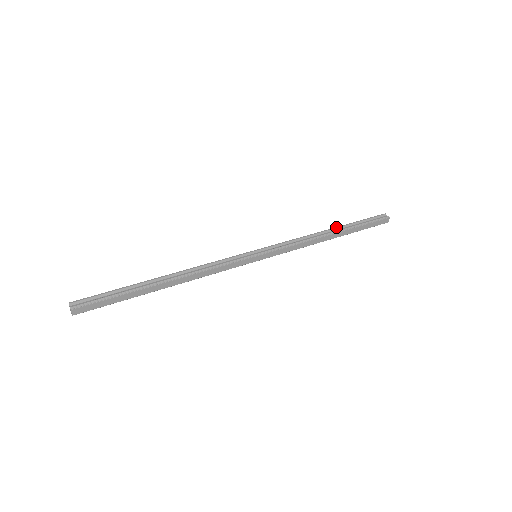
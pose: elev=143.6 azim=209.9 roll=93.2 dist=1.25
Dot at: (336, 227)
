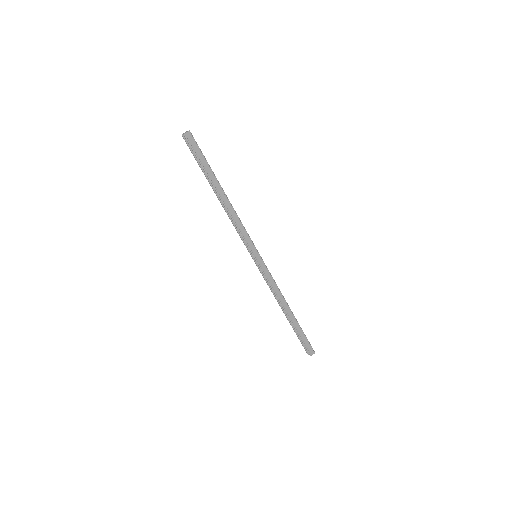
Dot at: occluded
